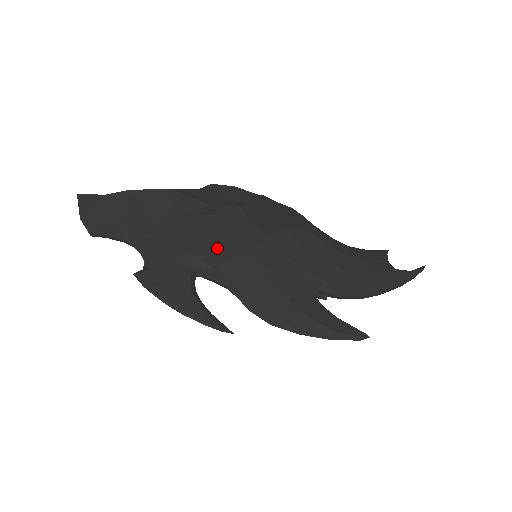
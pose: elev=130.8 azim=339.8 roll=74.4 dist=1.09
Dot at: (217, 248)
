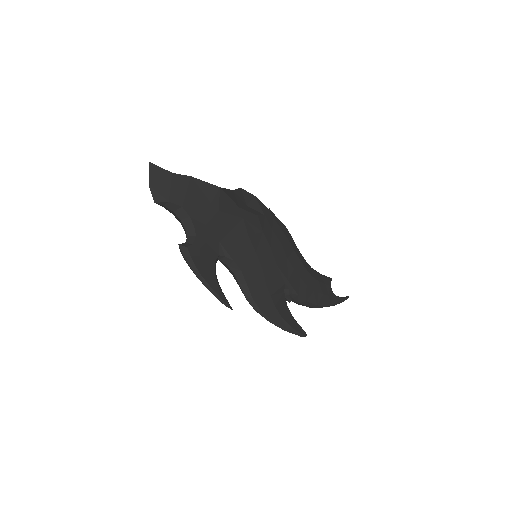
Dot at: (238, 244)
